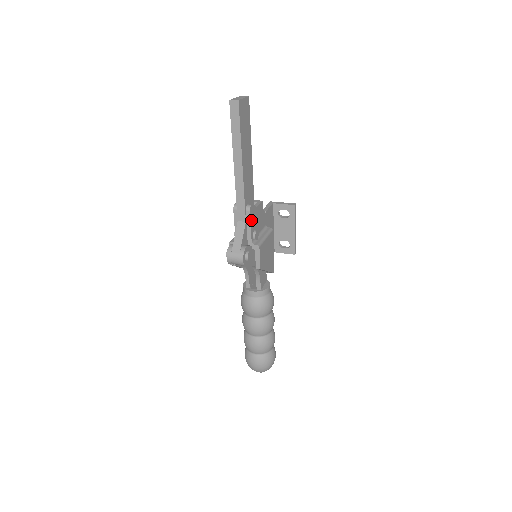
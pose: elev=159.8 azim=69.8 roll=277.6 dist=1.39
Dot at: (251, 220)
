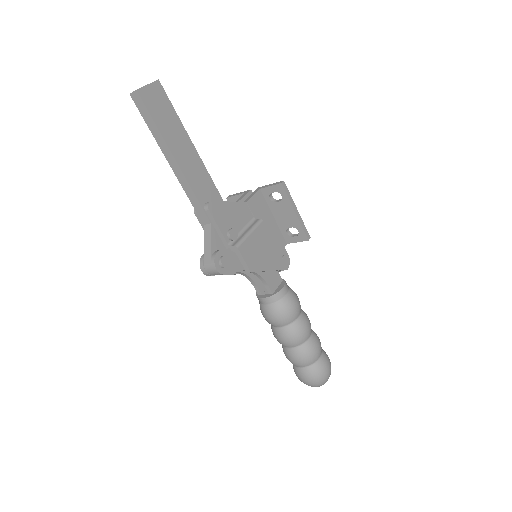
Dot at: (216, 219)
